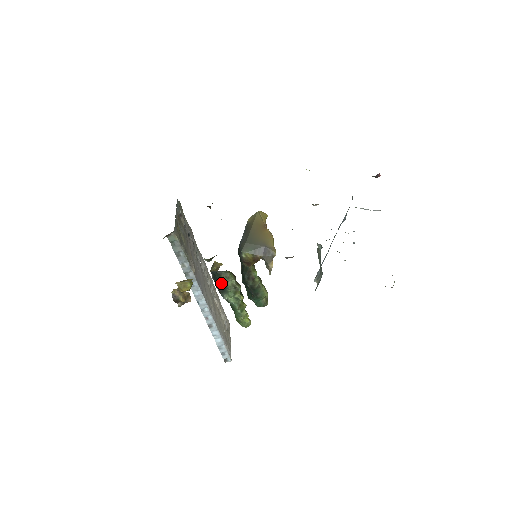
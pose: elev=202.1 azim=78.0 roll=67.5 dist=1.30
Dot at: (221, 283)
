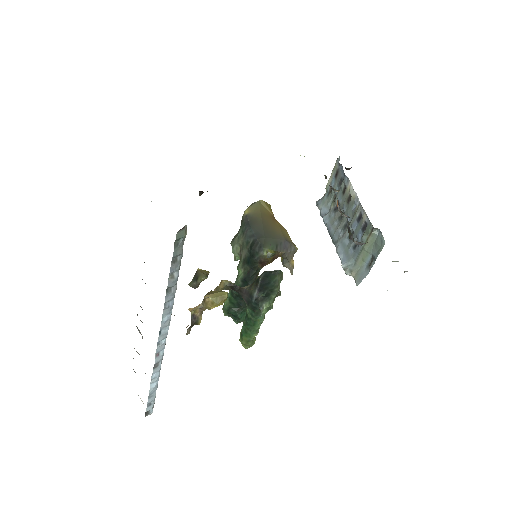
Dot at: (271, 287)
